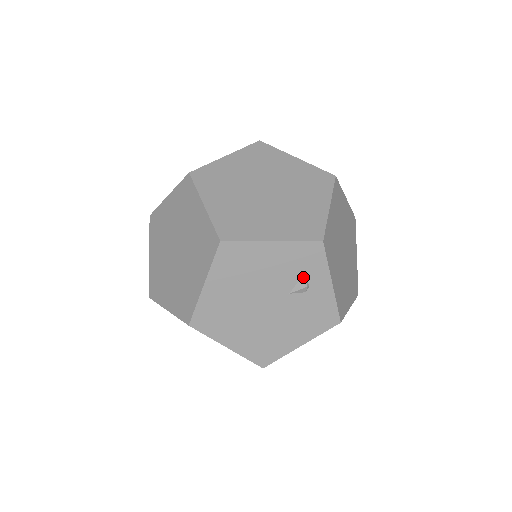
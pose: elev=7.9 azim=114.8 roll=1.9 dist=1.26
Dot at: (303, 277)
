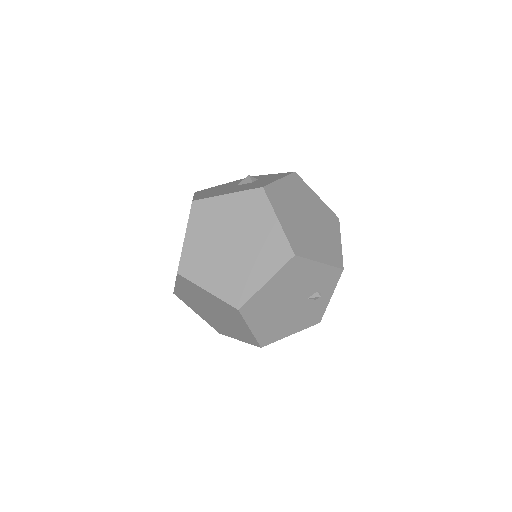
Dot at: (321, 289)
